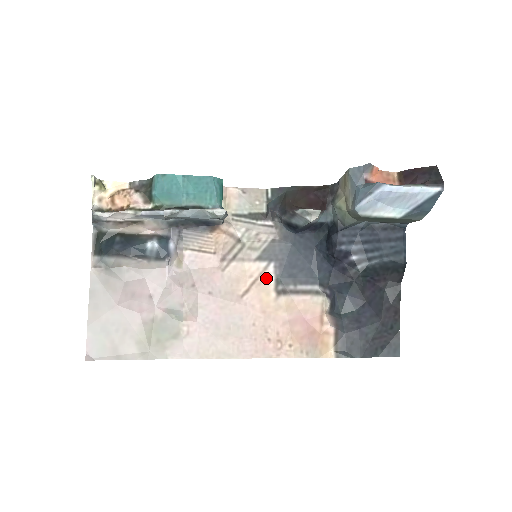
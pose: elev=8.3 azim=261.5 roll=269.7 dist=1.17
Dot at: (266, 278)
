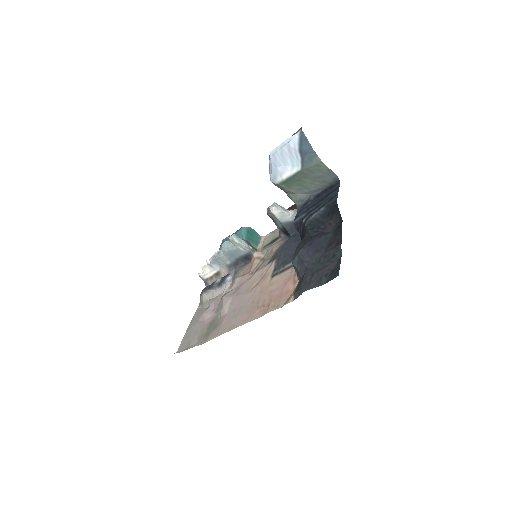
Dot at: (269, 272)
